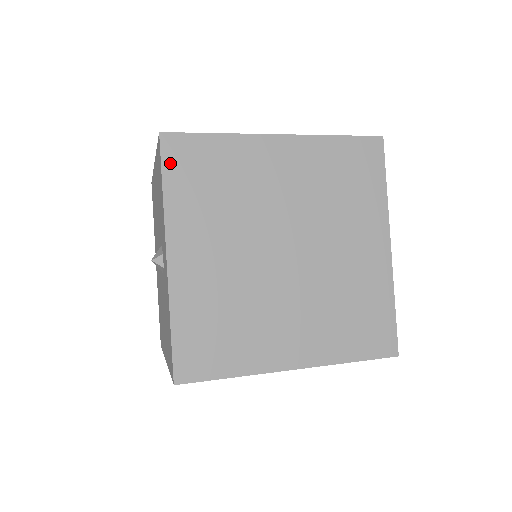
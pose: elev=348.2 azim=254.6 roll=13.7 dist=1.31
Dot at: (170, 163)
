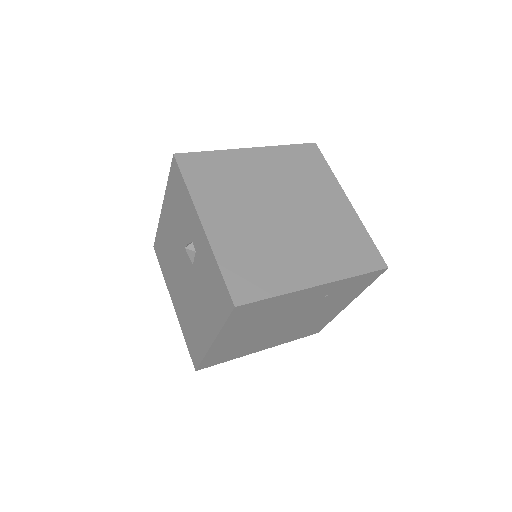
Dot at: (186, 169)
